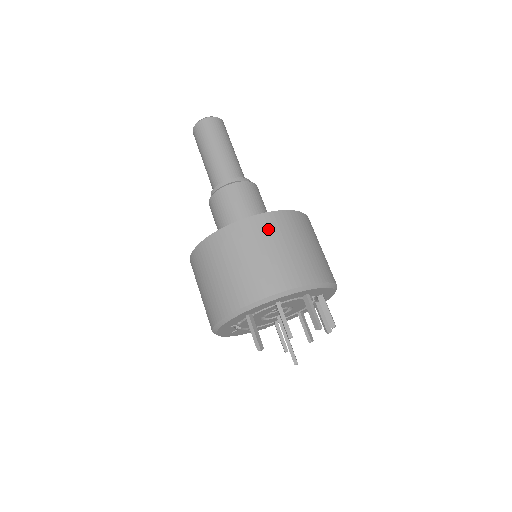
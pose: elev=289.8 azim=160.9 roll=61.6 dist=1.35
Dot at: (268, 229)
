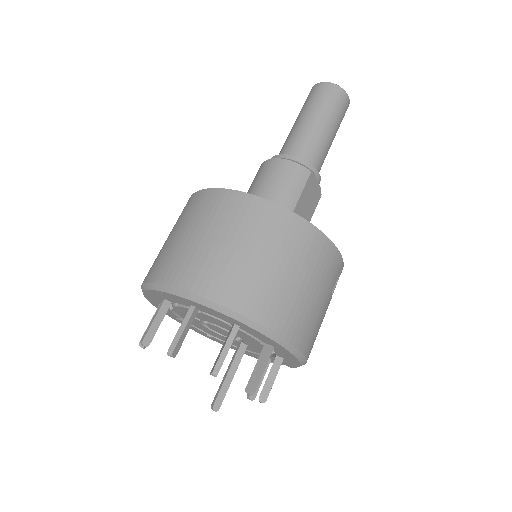
Dot at: (197, 208)
